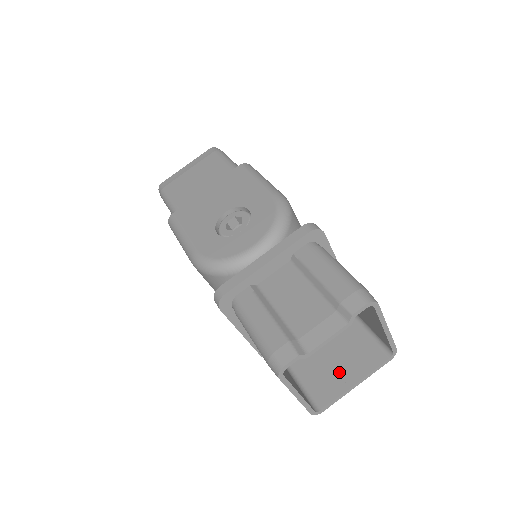
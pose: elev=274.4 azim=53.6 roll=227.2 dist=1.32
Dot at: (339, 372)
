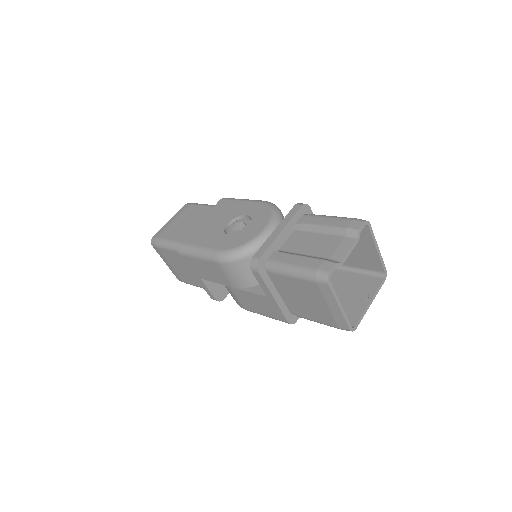
Dot at: (354, 301)
